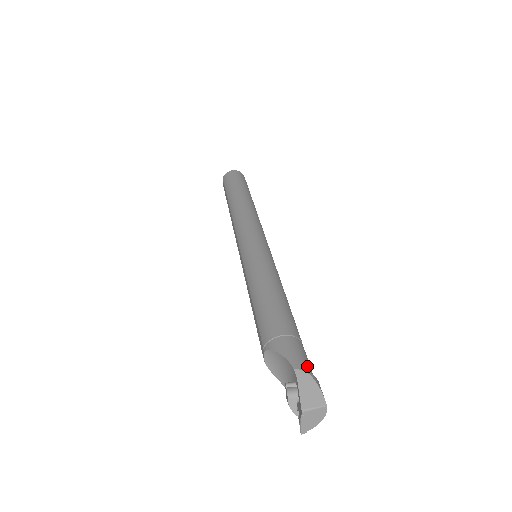
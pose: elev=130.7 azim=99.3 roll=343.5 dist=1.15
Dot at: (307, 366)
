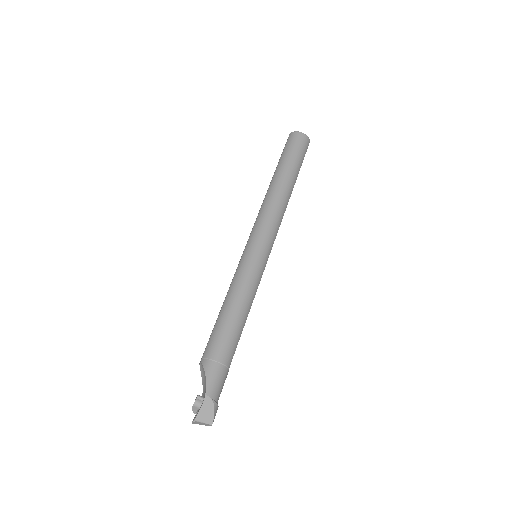
Dot at: (217, 394)
